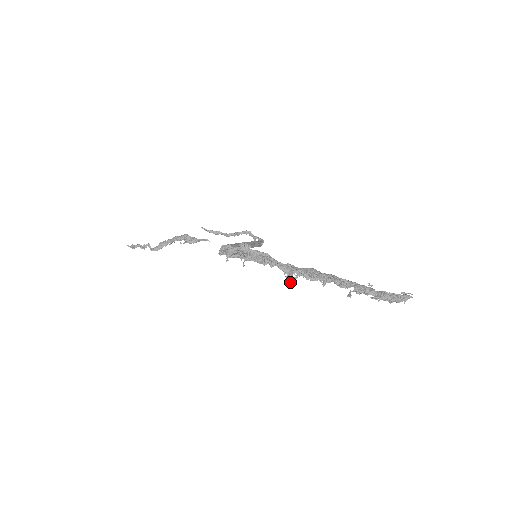
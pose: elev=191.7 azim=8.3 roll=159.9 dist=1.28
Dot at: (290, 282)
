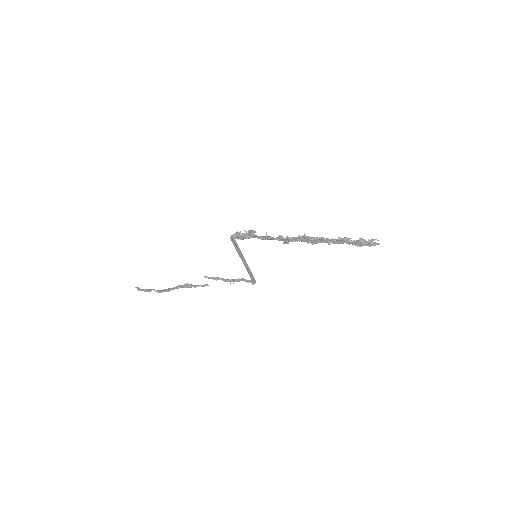
Dot at: (288, 242)
